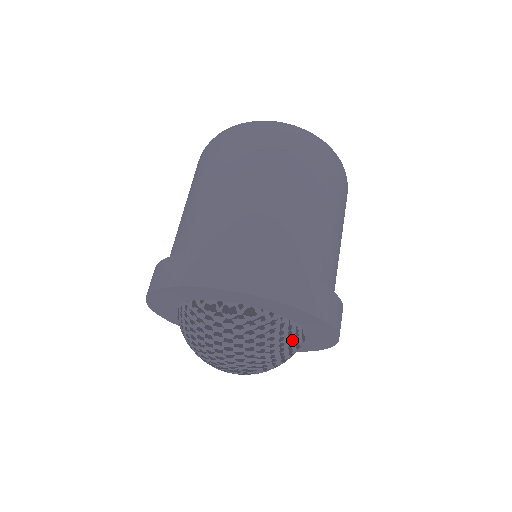
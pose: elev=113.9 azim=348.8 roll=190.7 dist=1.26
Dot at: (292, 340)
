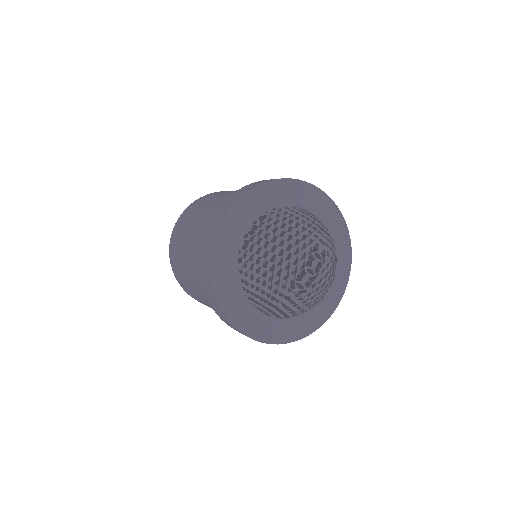
Dot at: (306, 213)
